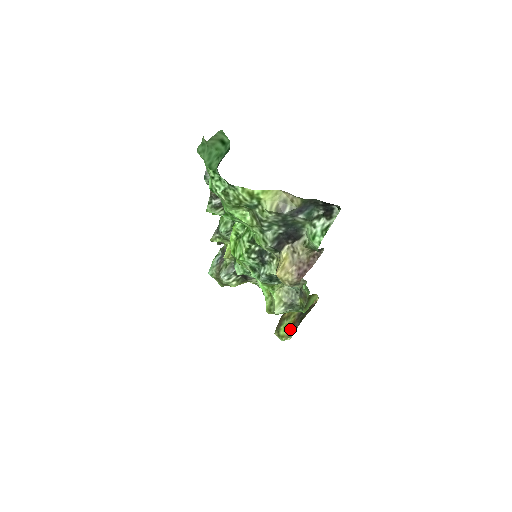
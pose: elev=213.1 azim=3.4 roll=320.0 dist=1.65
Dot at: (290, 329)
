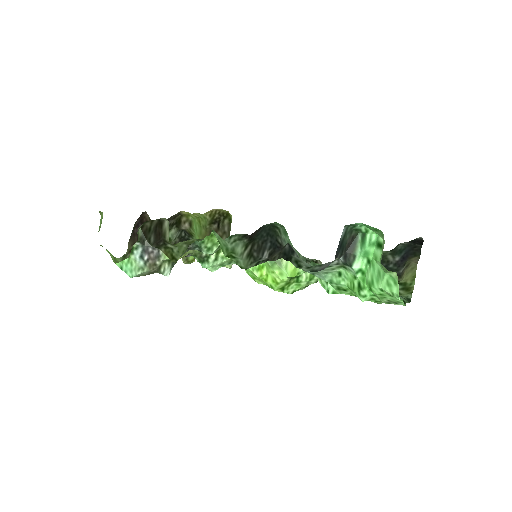
Dot at: occluded
